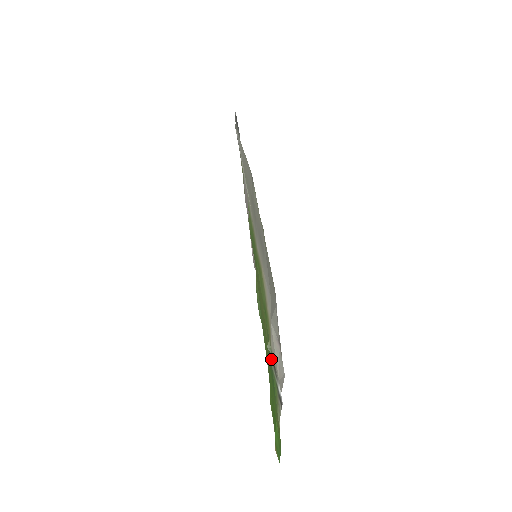
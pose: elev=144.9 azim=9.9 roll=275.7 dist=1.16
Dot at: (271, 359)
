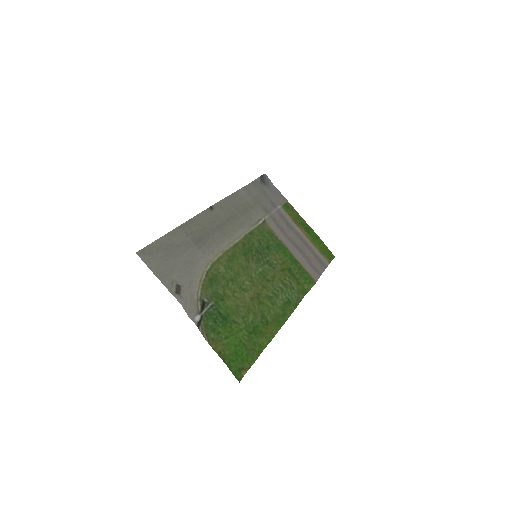
Dot at: (208, 305)
